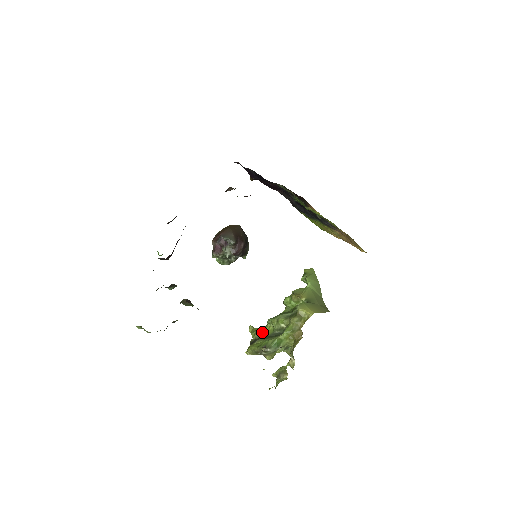
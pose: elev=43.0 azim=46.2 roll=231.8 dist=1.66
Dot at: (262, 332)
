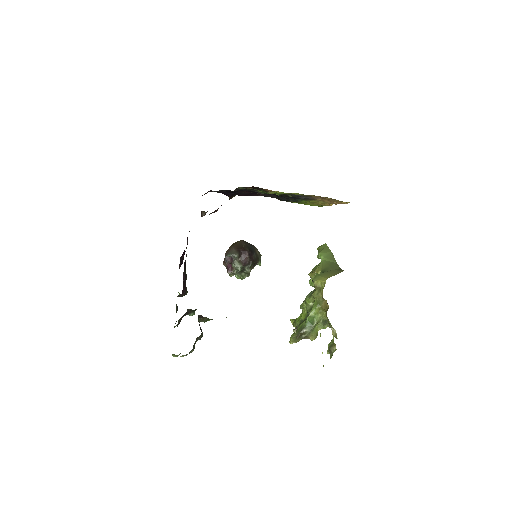
Dot at: (299, 319)
